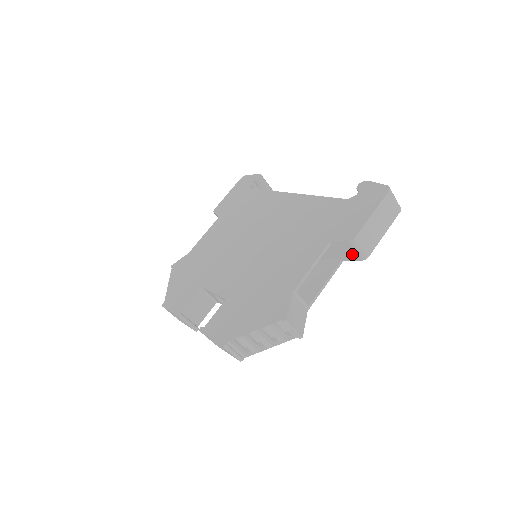
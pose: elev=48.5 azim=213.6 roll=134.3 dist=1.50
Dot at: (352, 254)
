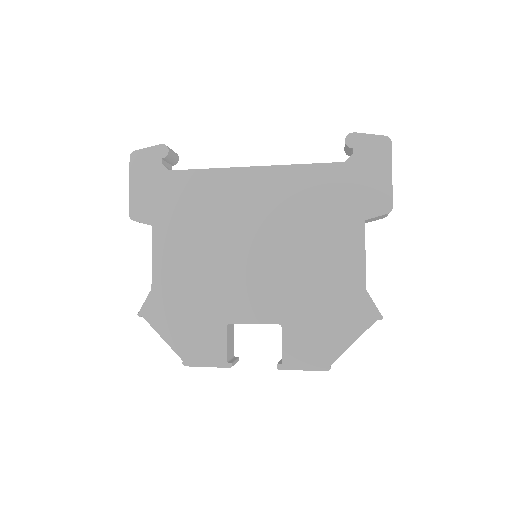
Dot at: (379, 218)
